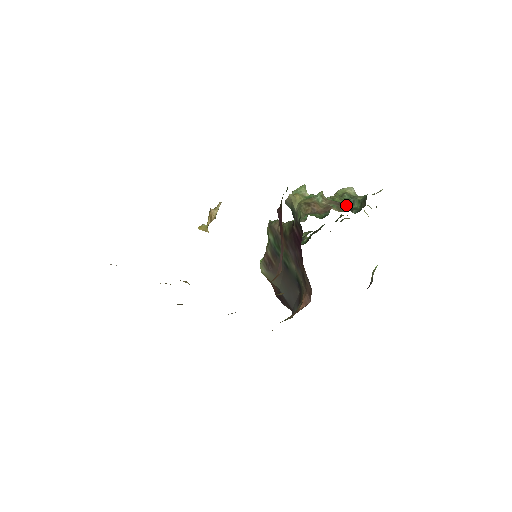
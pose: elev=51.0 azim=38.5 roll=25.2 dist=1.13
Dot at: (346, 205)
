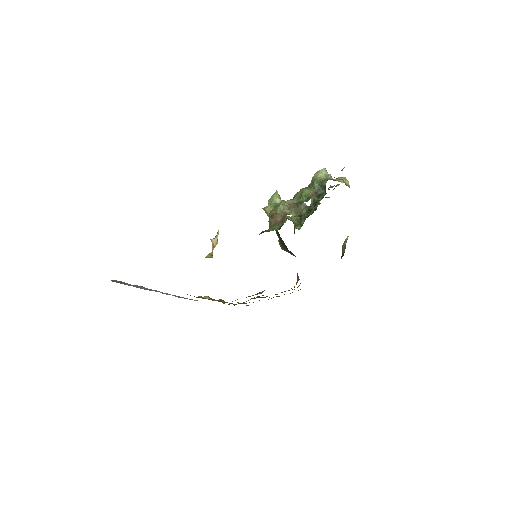
Dot at: (302, 206)
